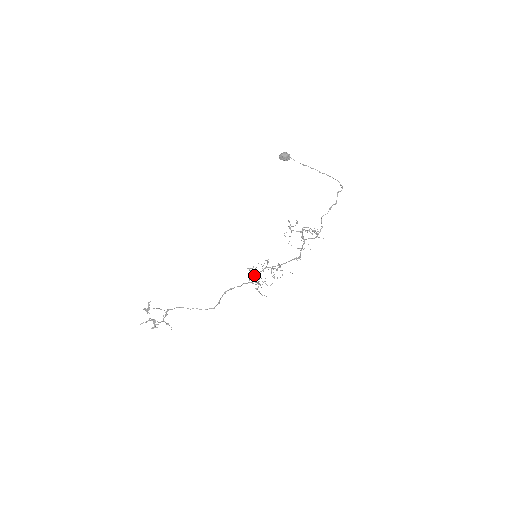
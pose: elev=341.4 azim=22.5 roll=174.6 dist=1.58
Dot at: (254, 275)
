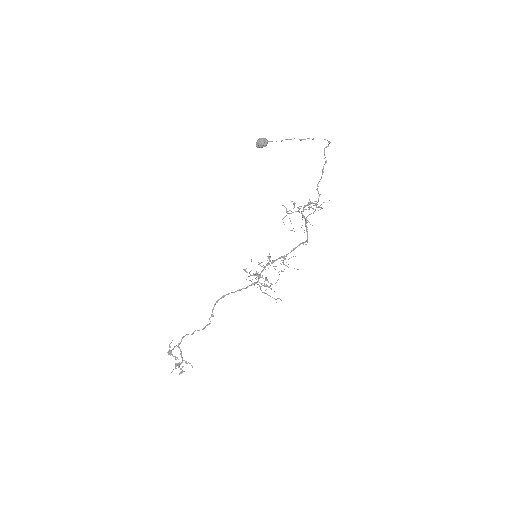
Dot at: occluded
